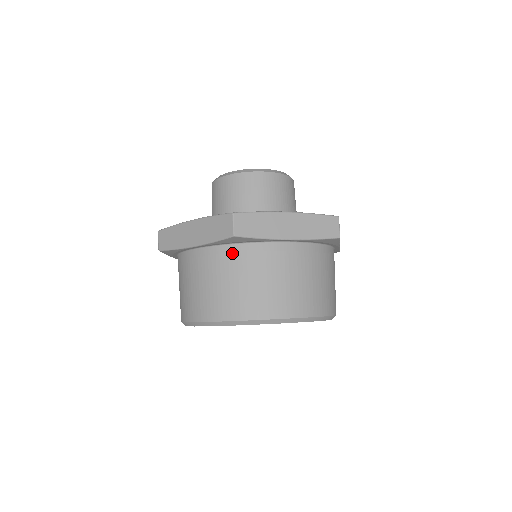
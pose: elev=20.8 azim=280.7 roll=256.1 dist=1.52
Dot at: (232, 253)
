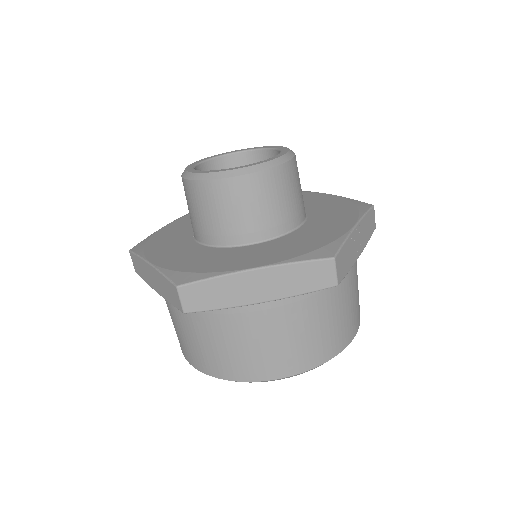
Dot at: (197, 312)
